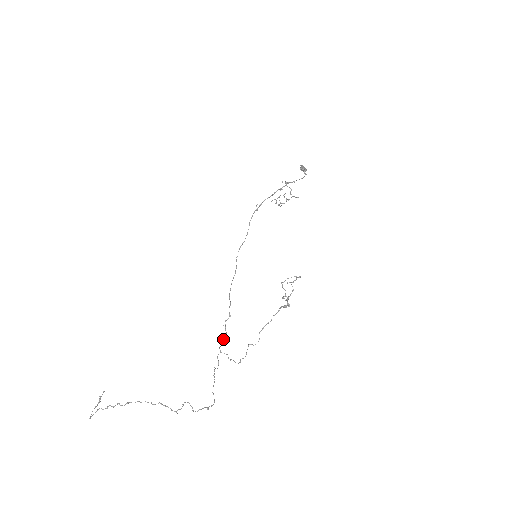
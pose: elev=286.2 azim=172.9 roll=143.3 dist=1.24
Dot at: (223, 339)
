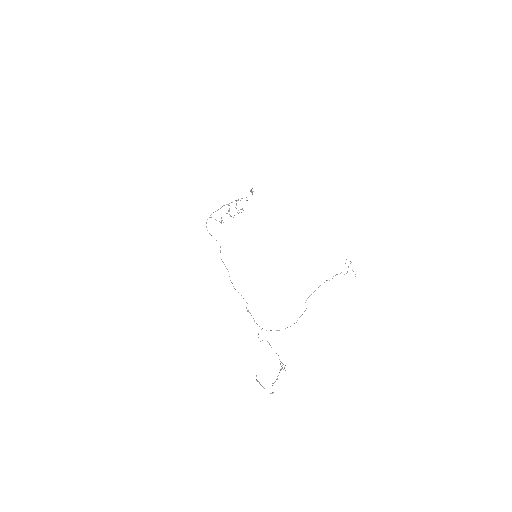
Dot at: (254, 320)
